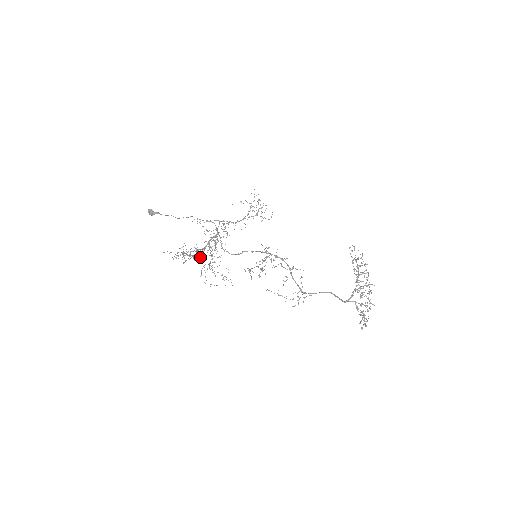
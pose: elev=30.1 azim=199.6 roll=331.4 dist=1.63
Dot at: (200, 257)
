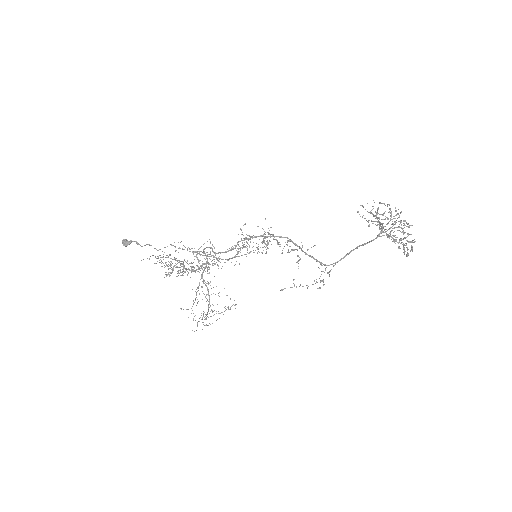
Dot at: occluded
